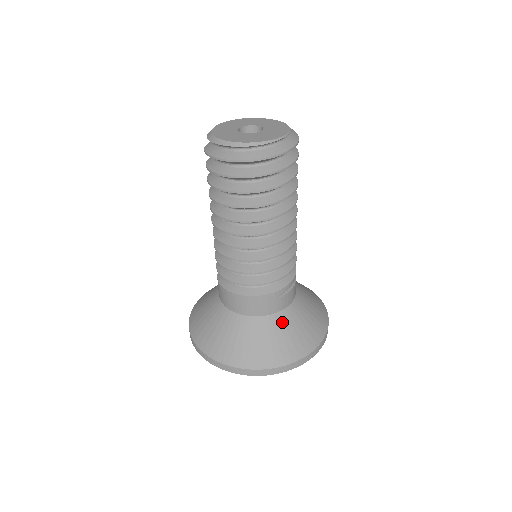
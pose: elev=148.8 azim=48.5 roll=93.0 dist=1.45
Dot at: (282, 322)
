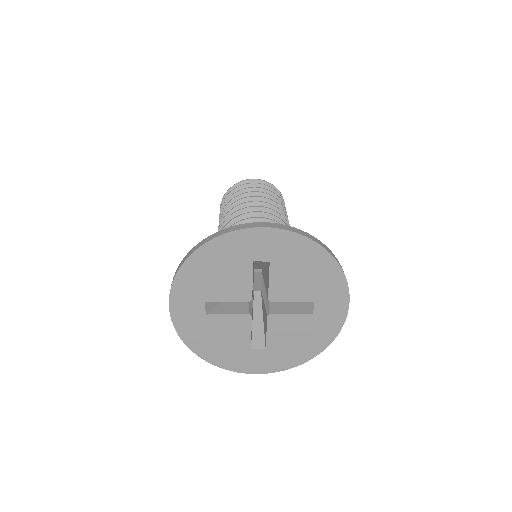
Dot at: occluded
